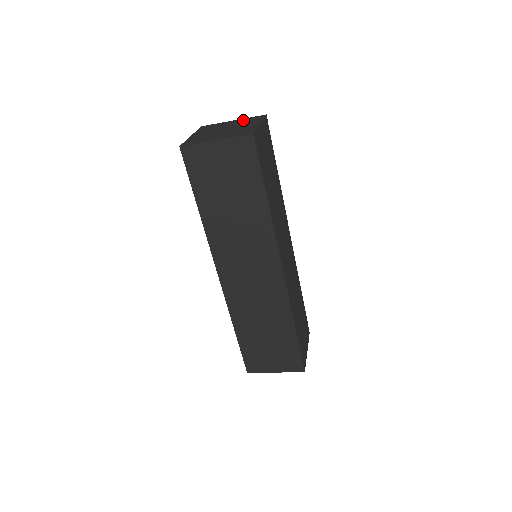
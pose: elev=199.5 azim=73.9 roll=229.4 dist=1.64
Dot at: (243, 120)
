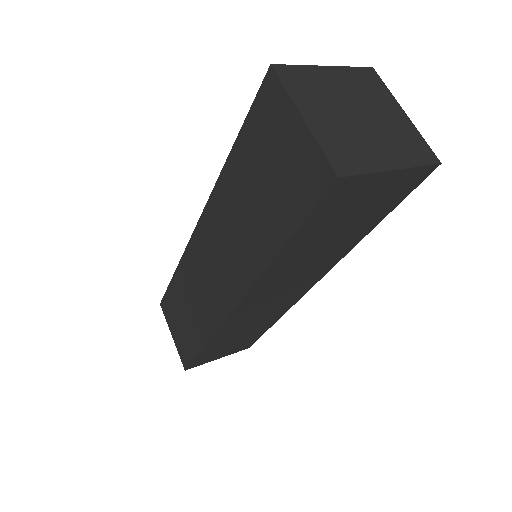
Dot at: (352, 77)
